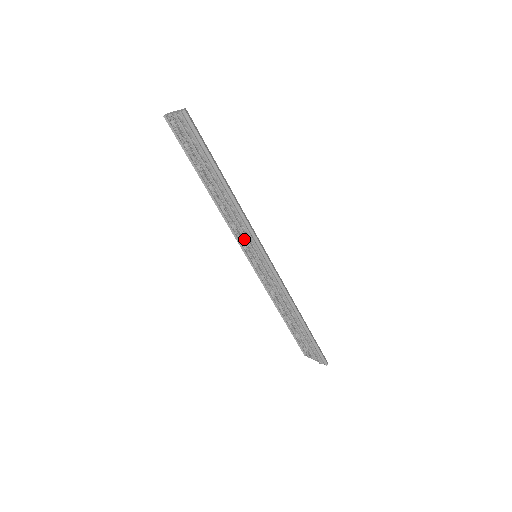
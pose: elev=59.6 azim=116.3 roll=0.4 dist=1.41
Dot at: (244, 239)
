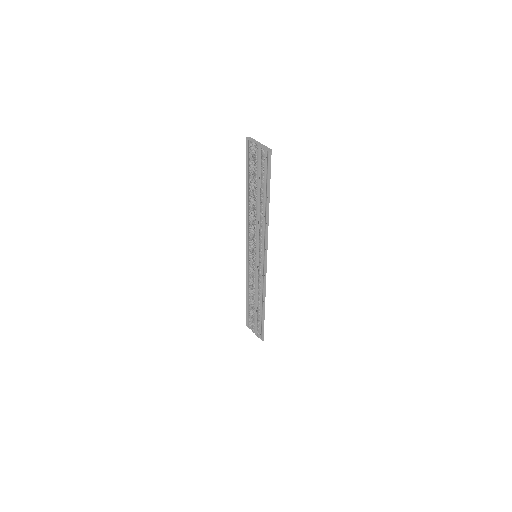
Dot at: (255, 243)
